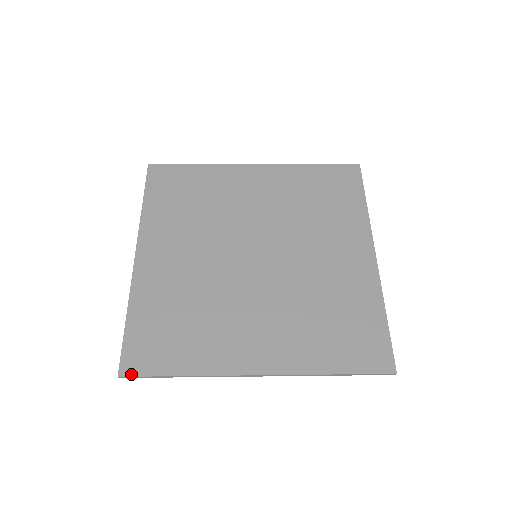
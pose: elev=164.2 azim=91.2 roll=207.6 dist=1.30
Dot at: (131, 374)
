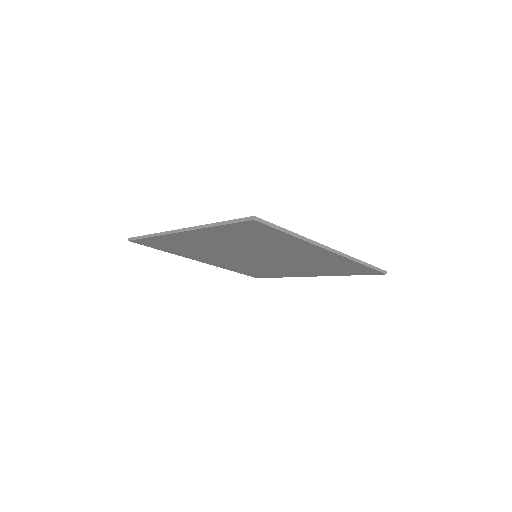
Dot at: (134, 238)
